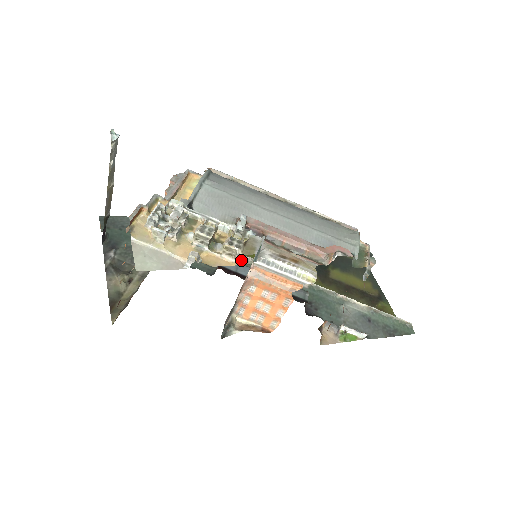
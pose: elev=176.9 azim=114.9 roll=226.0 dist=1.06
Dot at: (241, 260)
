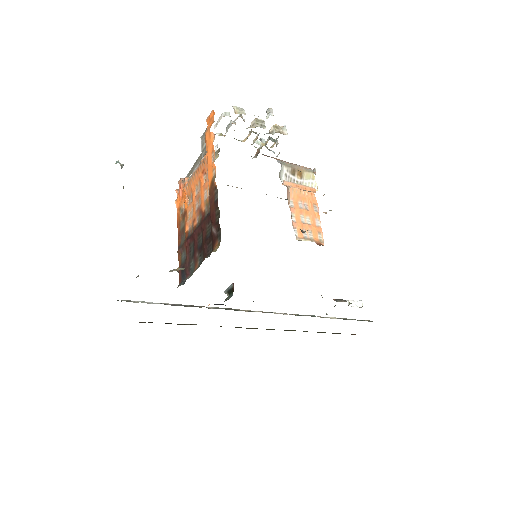
Dot at: (234, 310)
